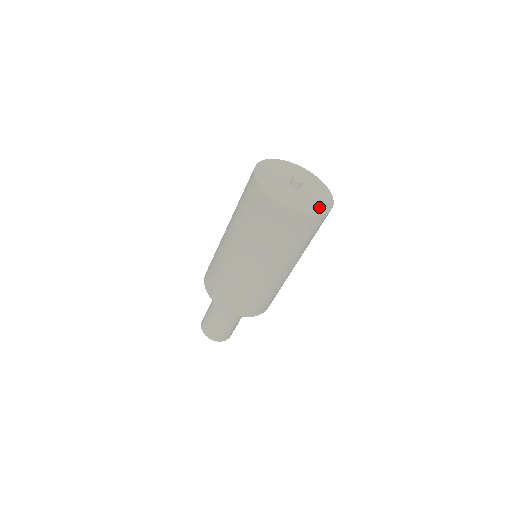
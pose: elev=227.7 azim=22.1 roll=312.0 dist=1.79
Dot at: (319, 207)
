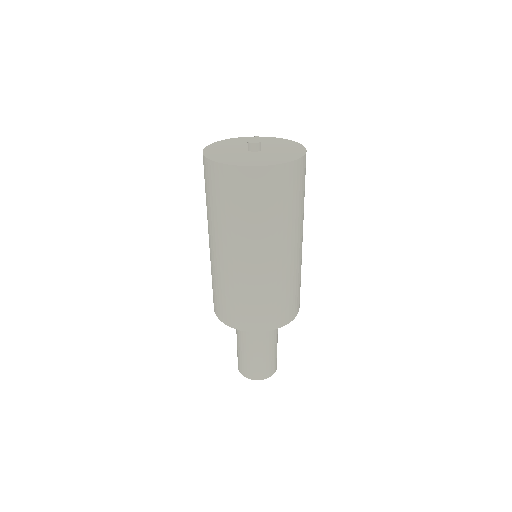
Dot at: (294, 152)
